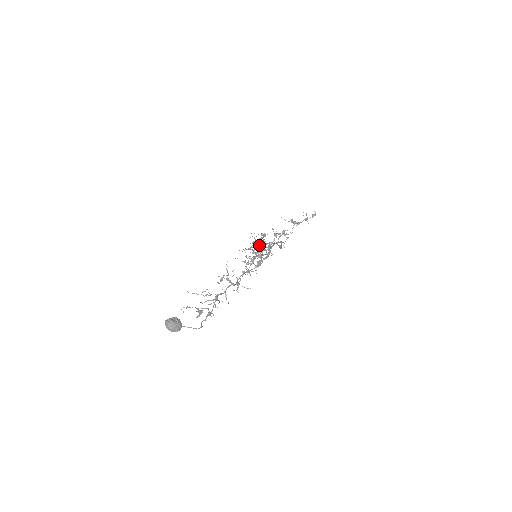
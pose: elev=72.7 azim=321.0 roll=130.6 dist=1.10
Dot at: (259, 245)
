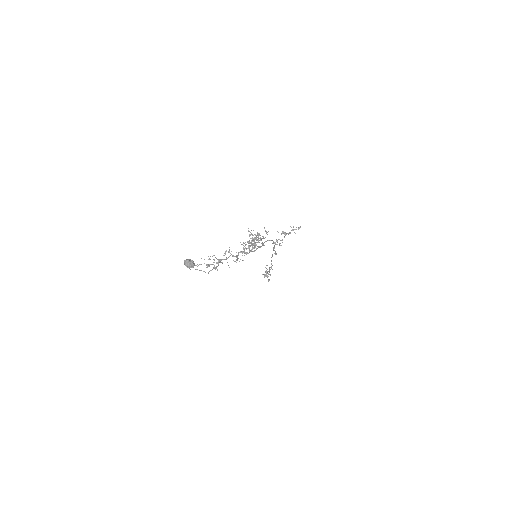
Dot at: occluded
